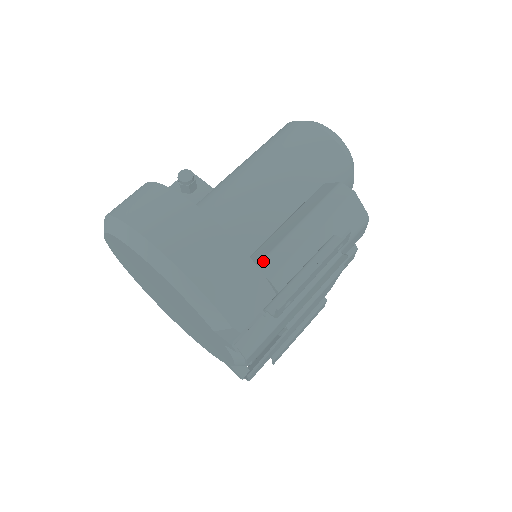
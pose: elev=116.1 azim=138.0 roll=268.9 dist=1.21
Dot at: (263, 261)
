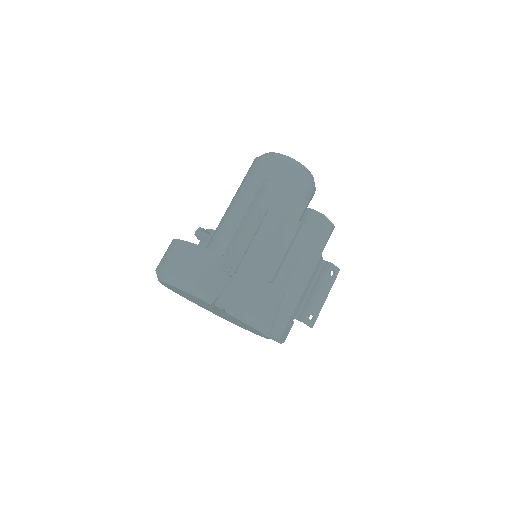
Dot at: (226, 250)
